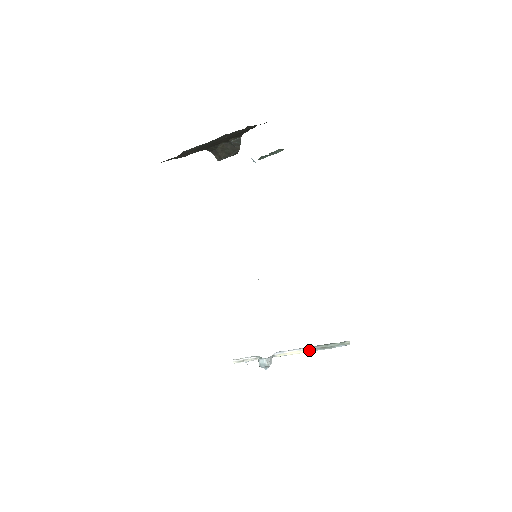
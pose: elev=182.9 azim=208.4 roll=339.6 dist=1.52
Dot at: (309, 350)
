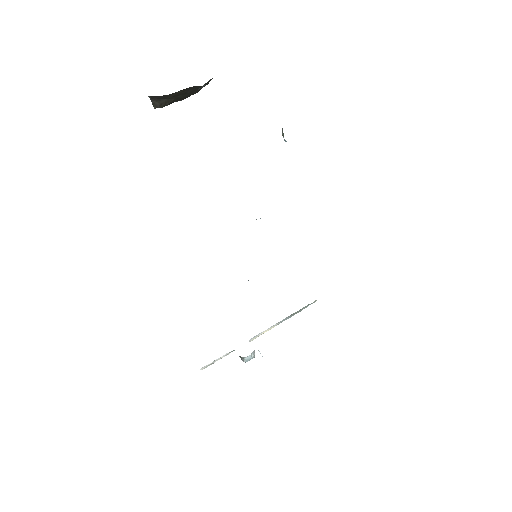
Dot at: occluded
